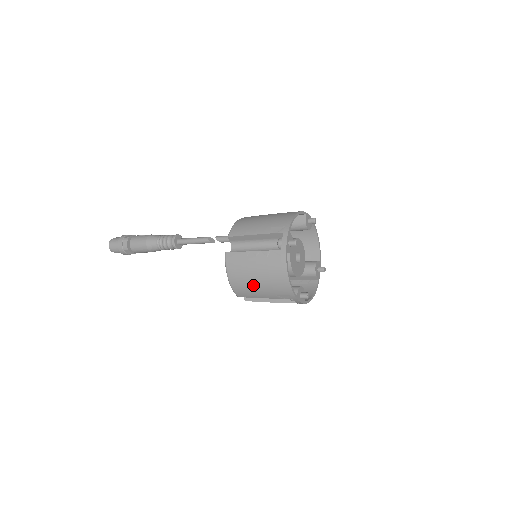
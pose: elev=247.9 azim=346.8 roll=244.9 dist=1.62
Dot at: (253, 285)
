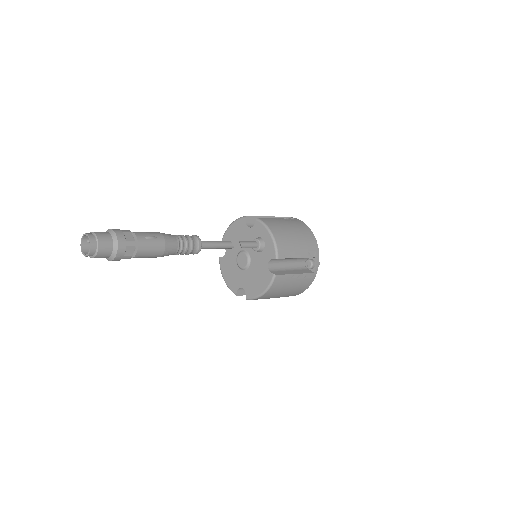
Dot at: (277, 296)
